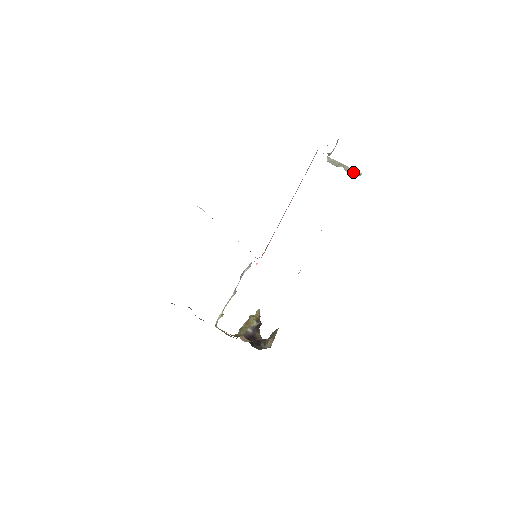
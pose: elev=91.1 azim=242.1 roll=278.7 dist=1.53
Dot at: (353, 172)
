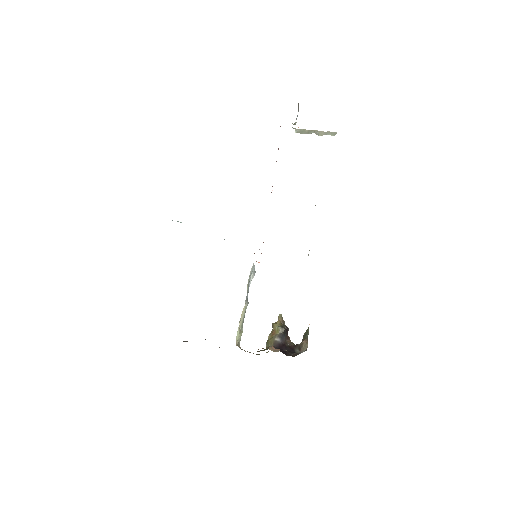
Dot at: (327, 134)
